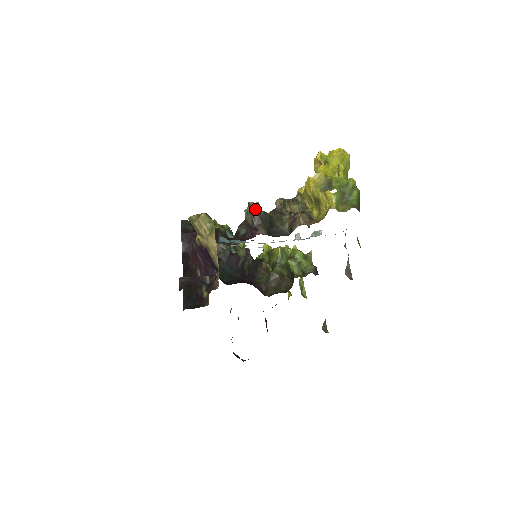
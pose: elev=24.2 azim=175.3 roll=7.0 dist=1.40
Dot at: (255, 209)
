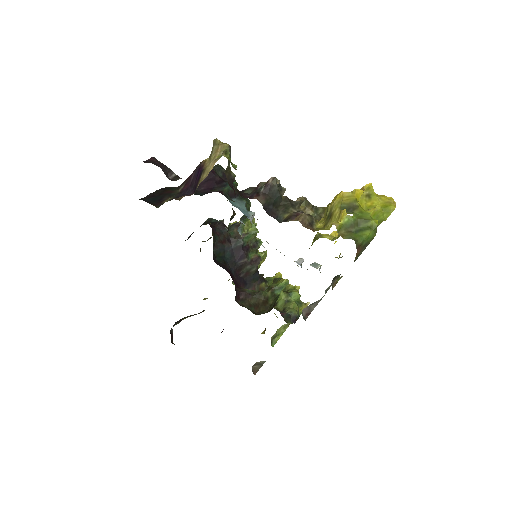
Dot at: (273, 179)
